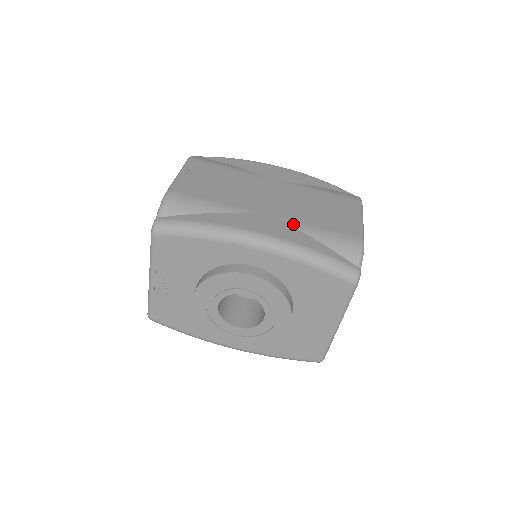
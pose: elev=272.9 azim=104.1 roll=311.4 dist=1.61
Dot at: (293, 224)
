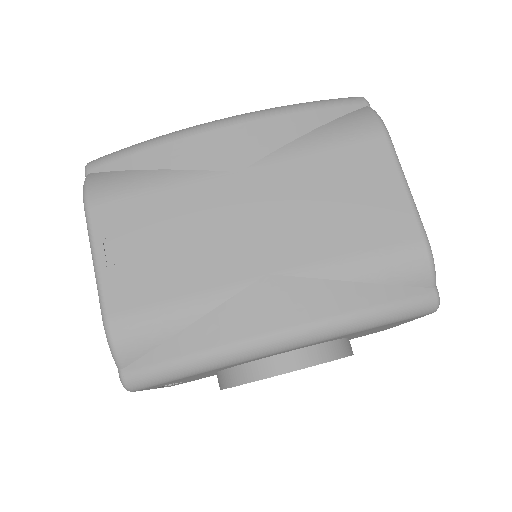
Dot at: (315, 273)
